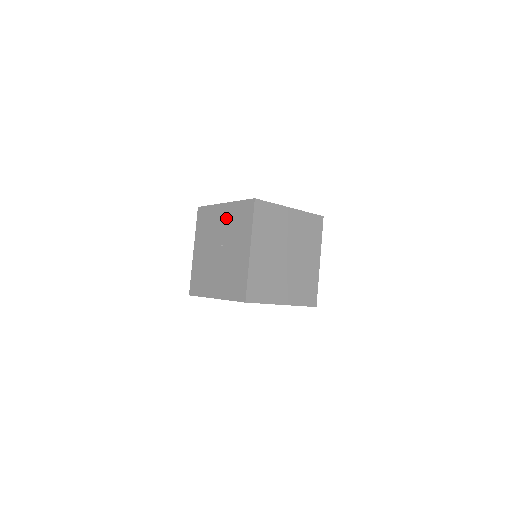
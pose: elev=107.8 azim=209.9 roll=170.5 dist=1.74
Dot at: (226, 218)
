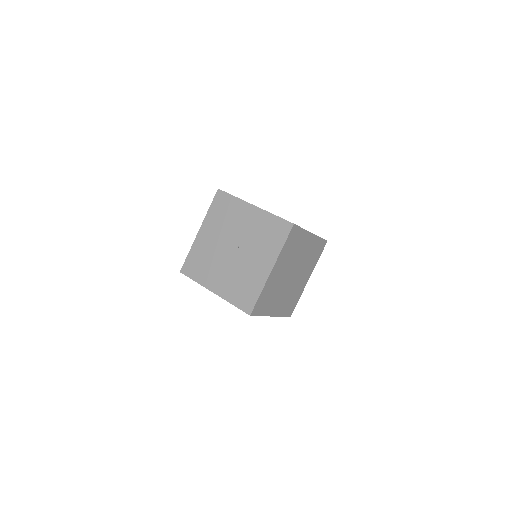
Dot at: (252, 222)
